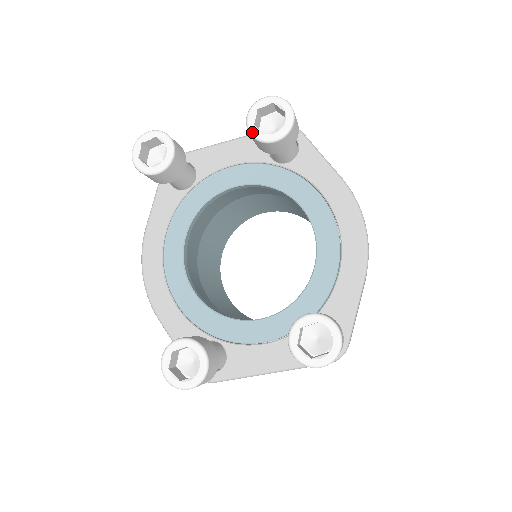
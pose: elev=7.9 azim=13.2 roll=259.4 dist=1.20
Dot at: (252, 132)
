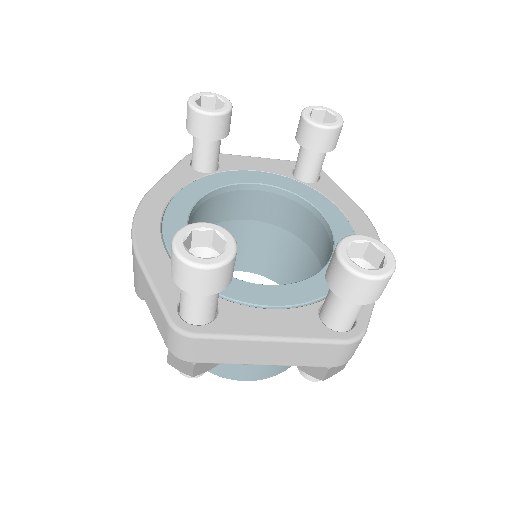
Dot at: (307, 117)
